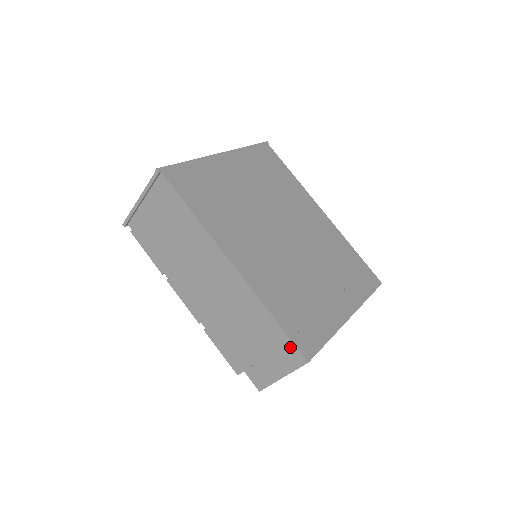
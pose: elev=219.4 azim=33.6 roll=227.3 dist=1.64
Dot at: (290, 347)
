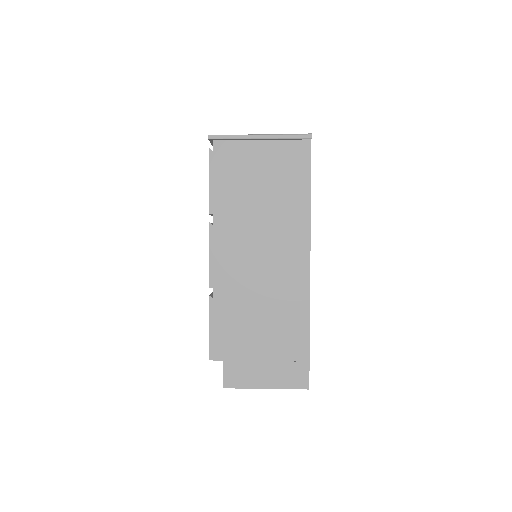
Dot at: (302, 367)
